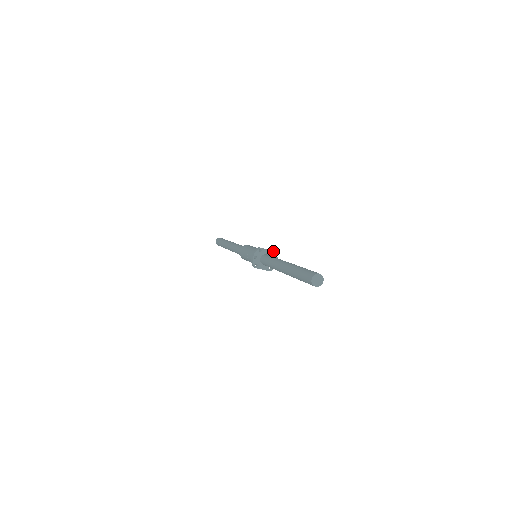
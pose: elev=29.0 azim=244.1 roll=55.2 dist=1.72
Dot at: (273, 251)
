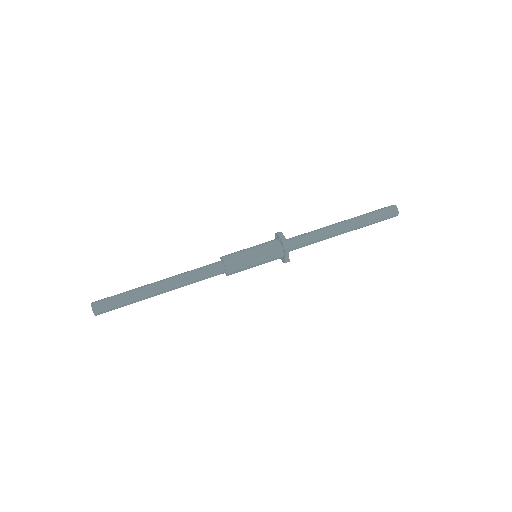
Dot at: occluded
